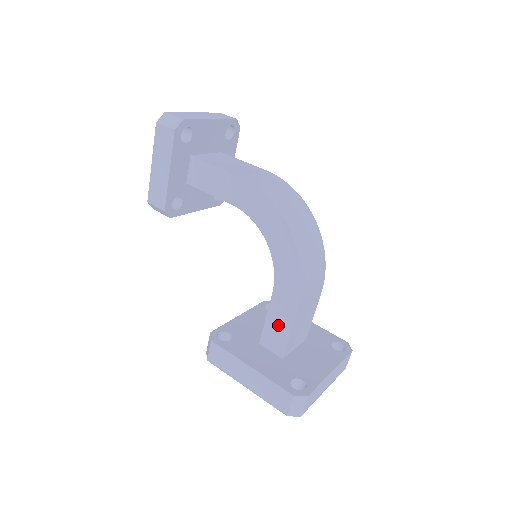
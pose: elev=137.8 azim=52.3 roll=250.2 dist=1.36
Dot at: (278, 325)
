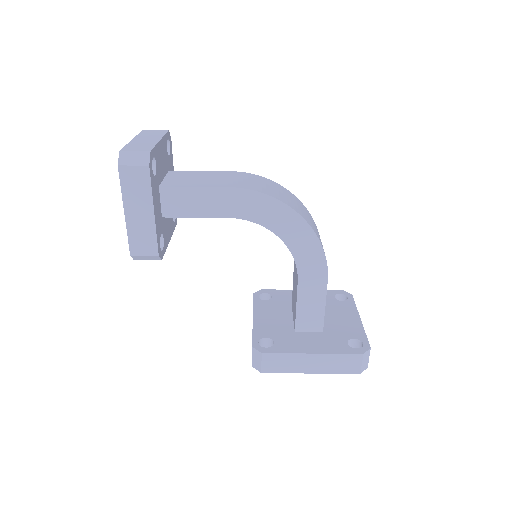
Dot at: (311, 306)
